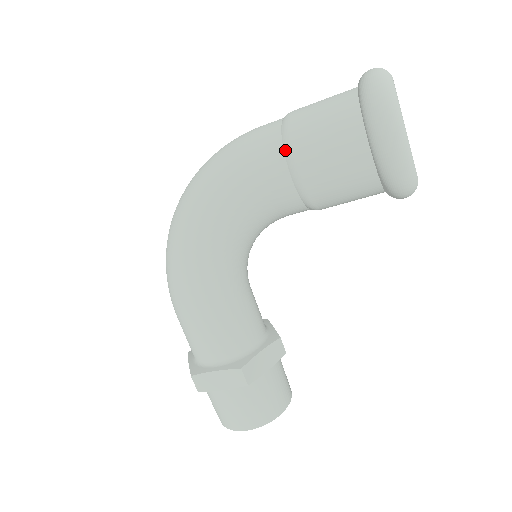
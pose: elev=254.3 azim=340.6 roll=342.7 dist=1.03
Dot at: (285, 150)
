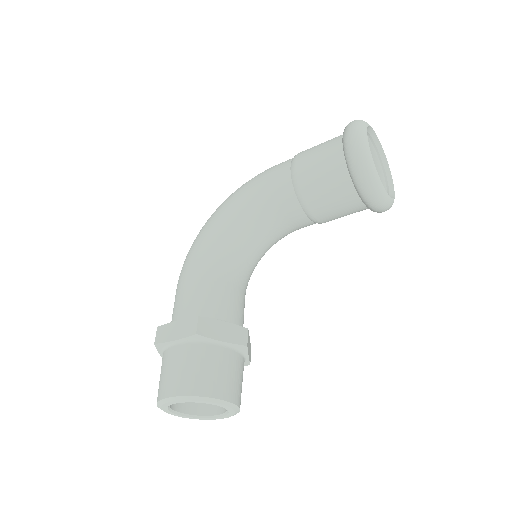
Dot at: (293, 159)
